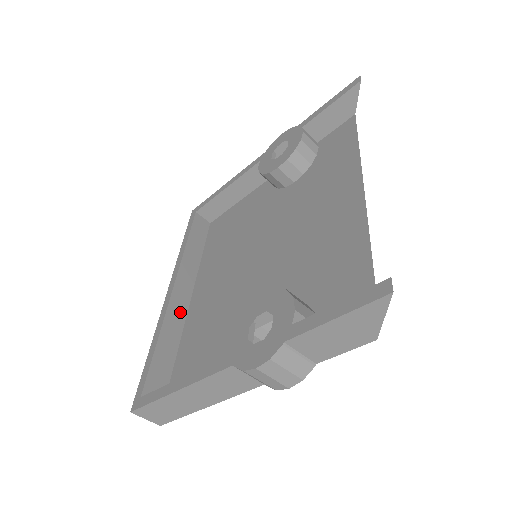
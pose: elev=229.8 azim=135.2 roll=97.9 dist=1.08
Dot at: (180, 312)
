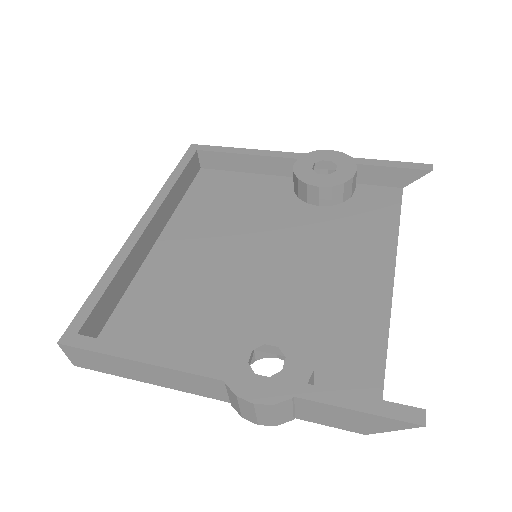
Dot at: (142, 253)
